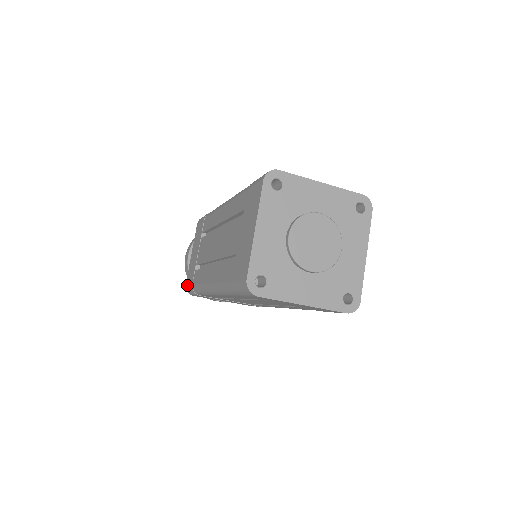
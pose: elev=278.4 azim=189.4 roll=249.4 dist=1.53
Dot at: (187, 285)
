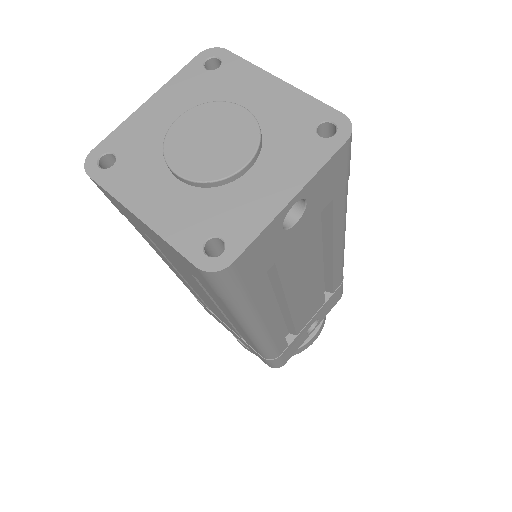
Dot at: occluded
